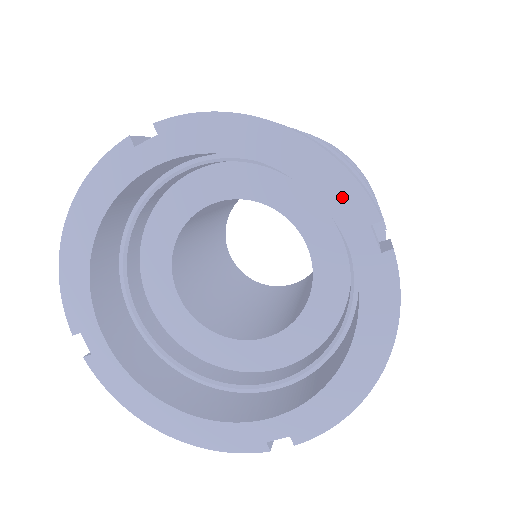
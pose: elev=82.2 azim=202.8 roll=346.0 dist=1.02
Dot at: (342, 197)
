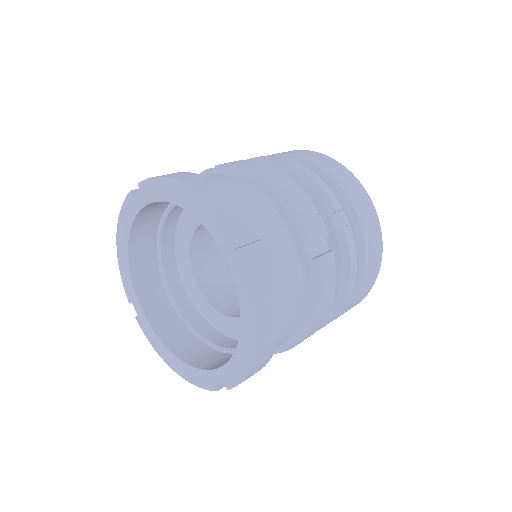
Dot at: (219, 231)
